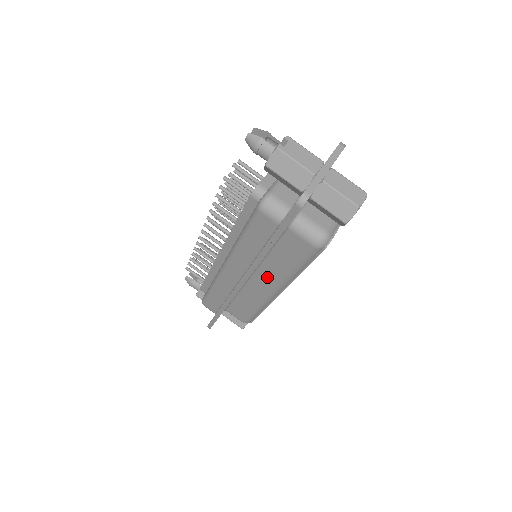
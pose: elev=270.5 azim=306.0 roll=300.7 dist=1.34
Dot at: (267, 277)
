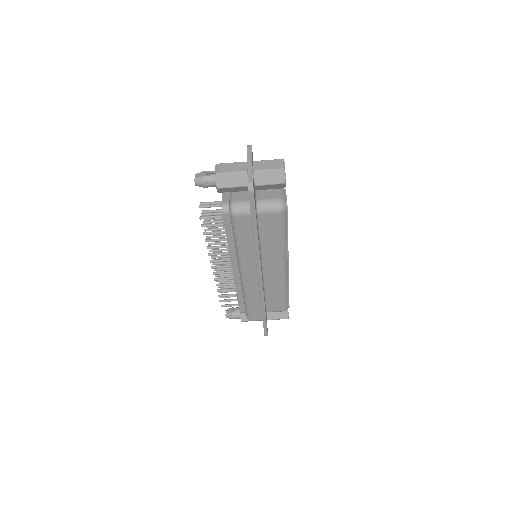
Dot at: (272, 260)
